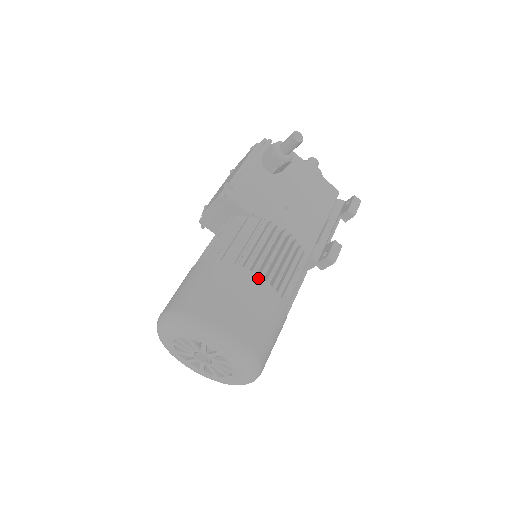
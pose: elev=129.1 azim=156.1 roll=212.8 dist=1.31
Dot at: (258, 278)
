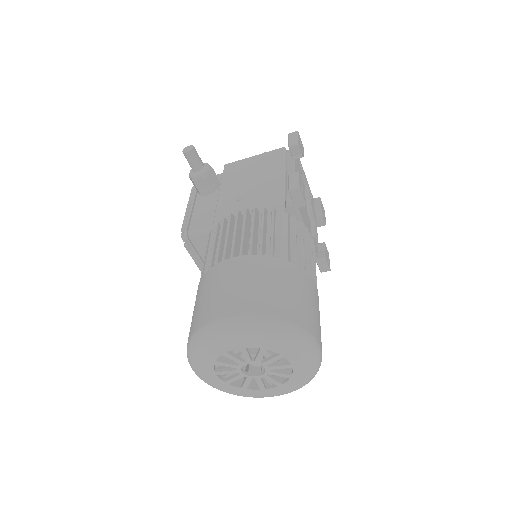
Dot at: (228, 261)
